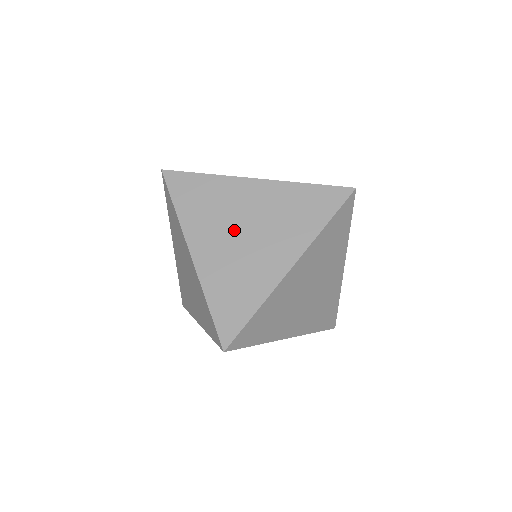
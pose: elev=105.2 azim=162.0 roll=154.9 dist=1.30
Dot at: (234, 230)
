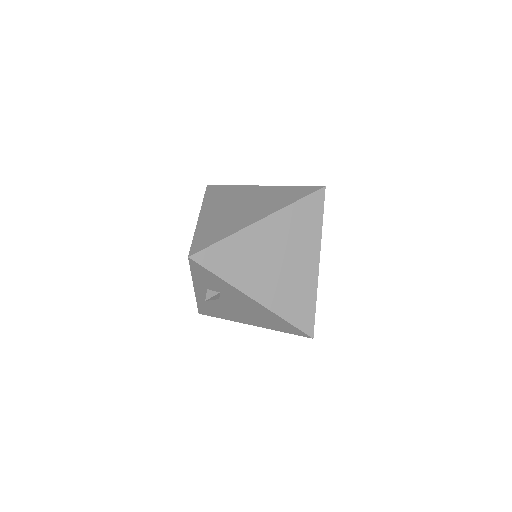
Dot at: (233, 206)
